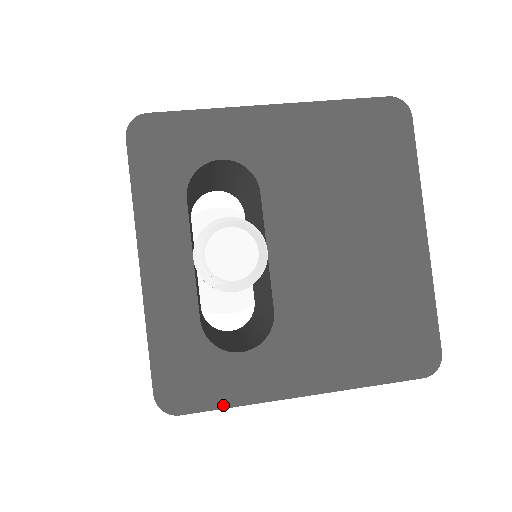
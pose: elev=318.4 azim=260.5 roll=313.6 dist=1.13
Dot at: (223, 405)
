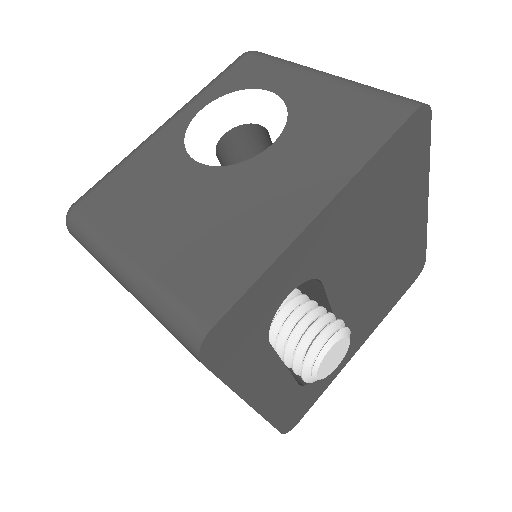
Dot at: (319, 396)
